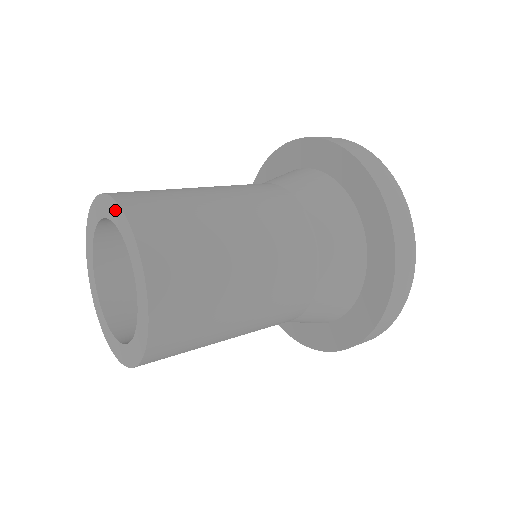
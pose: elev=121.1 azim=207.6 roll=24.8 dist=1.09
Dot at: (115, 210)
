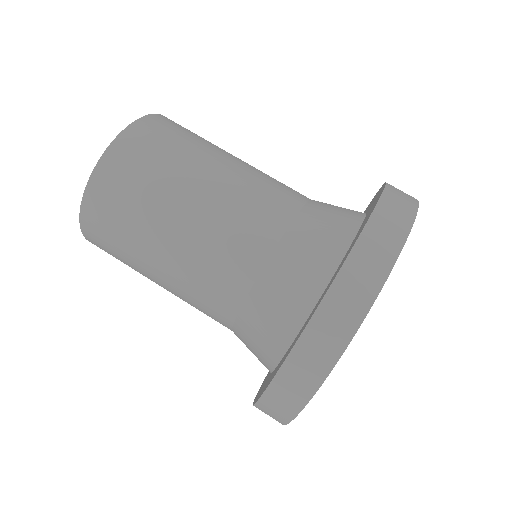
Dot at: occluded
